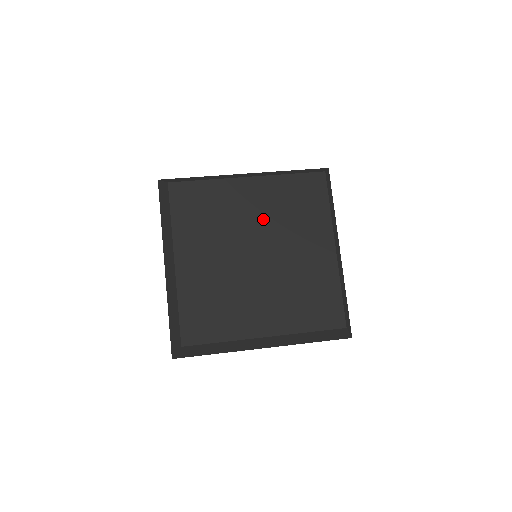
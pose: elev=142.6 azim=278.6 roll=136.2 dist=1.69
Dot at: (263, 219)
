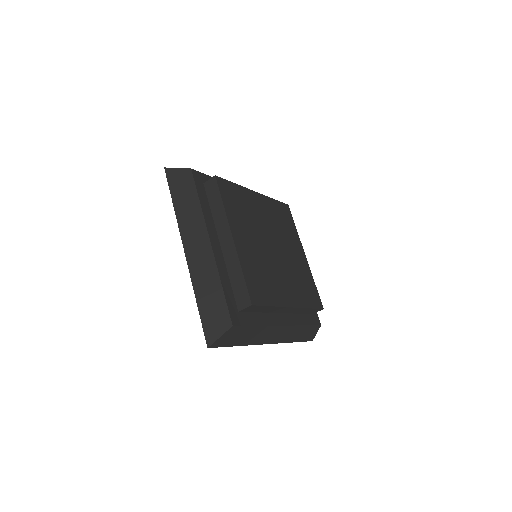
Dot at: (269, 221)
